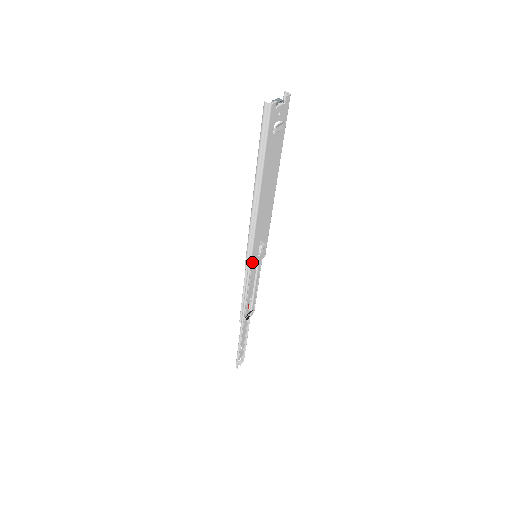
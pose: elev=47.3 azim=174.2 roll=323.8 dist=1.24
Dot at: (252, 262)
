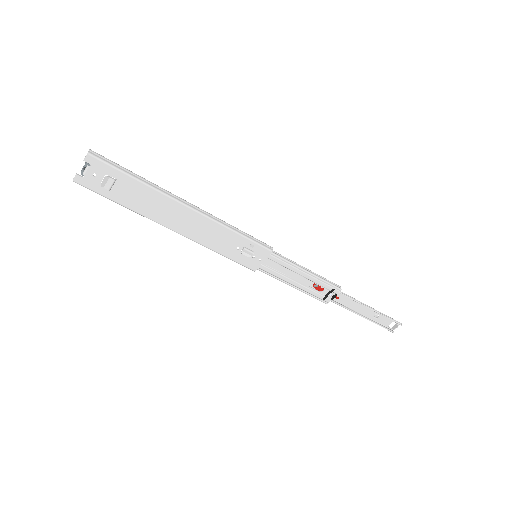
Dot at: (249, 265)
